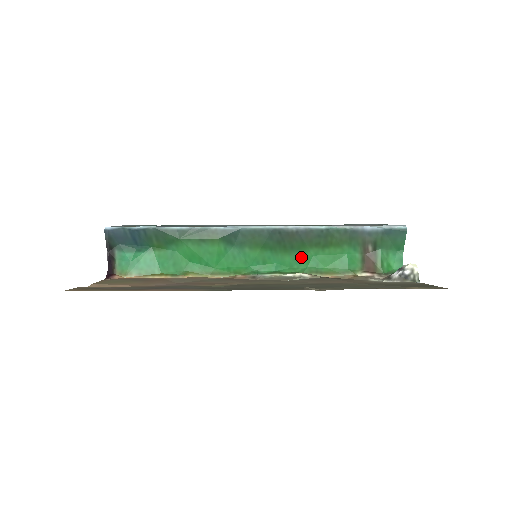
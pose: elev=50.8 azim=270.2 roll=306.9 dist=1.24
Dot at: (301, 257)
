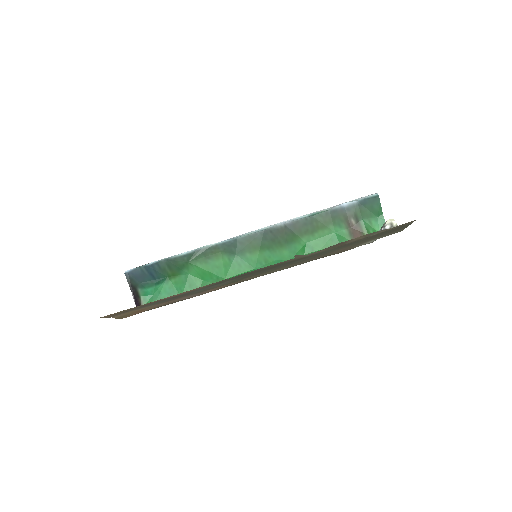
Dot at: (296, 247)
